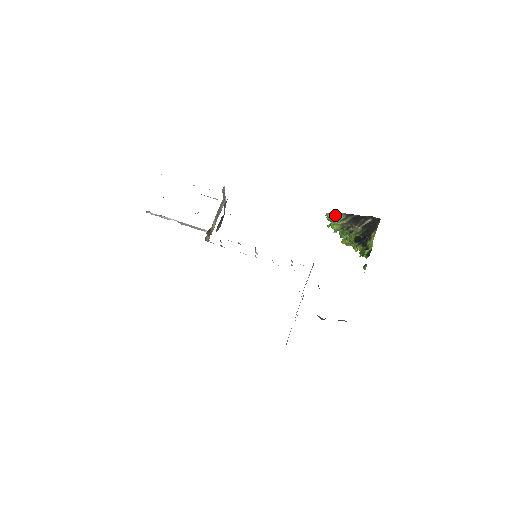
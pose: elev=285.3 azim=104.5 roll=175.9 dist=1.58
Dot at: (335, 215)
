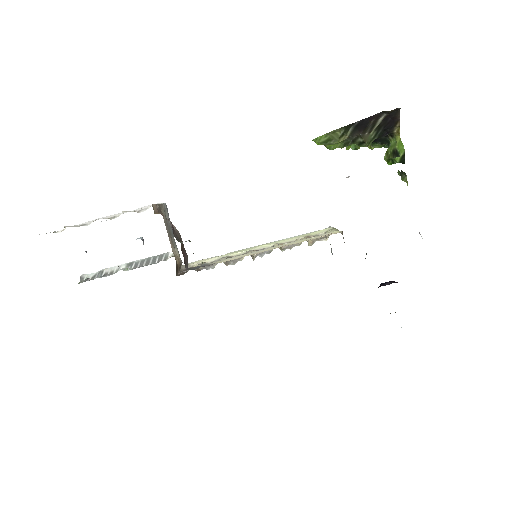
Dot at: (327, 136)
